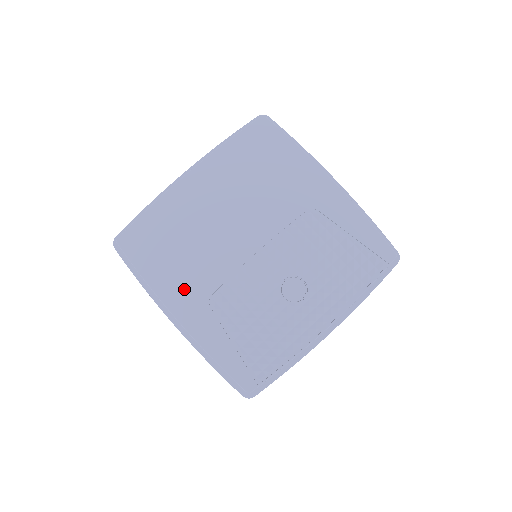
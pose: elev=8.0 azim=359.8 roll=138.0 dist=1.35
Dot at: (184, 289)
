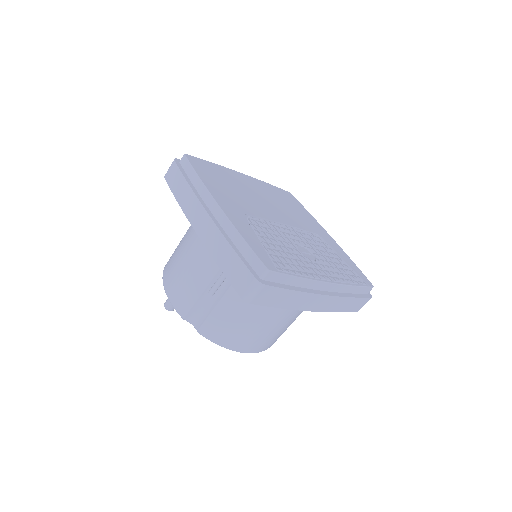
Dot at: (227, 199)
